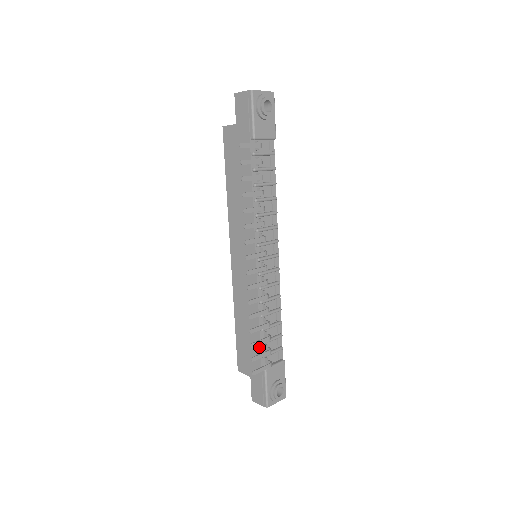
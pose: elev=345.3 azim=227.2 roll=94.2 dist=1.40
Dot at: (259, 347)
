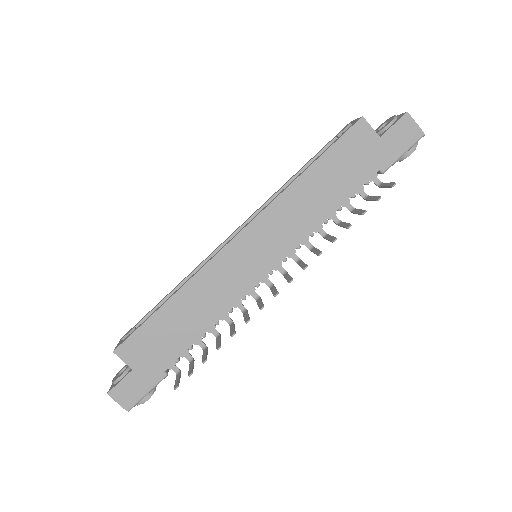
Dot at: (184, 351)
